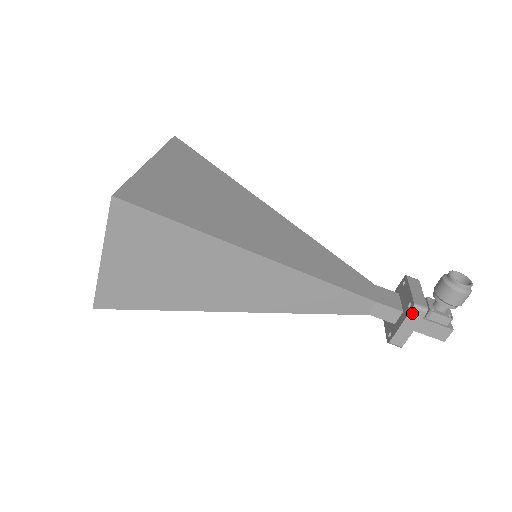
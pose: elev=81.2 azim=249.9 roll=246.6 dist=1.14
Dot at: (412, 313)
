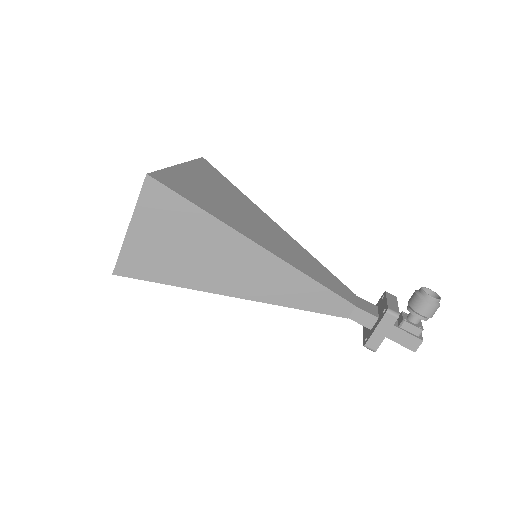
Dot at: (386, 317)
